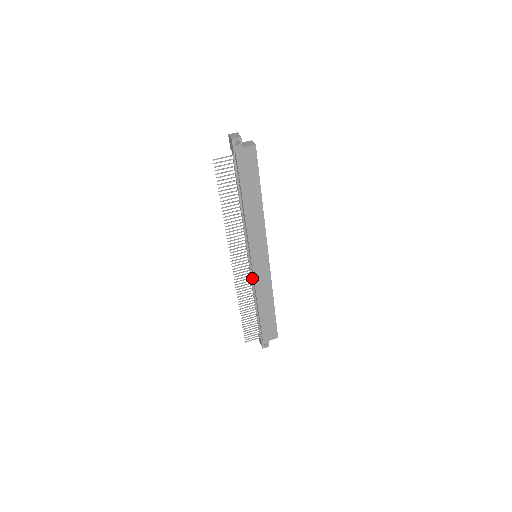
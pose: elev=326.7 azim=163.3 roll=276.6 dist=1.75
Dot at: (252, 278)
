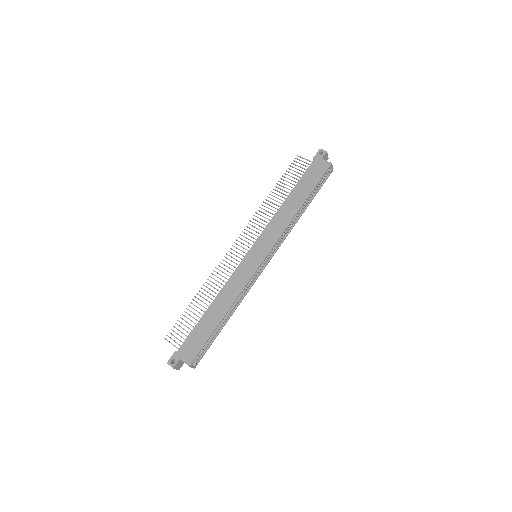
Dot at: occluded
